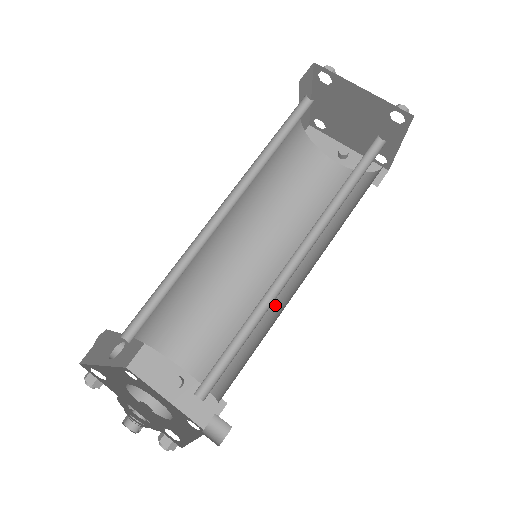
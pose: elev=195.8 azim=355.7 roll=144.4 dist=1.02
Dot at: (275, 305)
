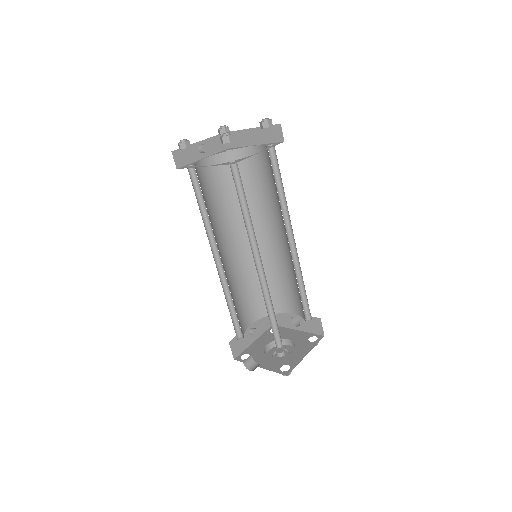
Dot at: occluded
